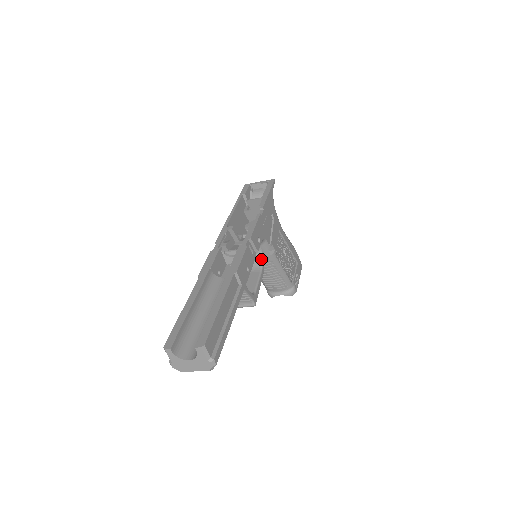
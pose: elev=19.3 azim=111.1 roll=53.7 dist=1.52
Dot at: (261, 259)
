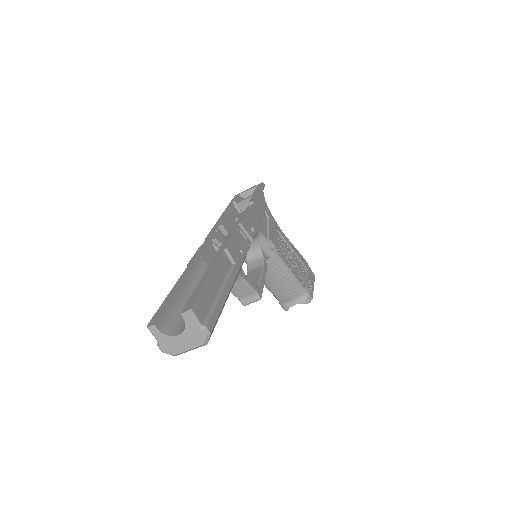
Dot at: (261, 256)
